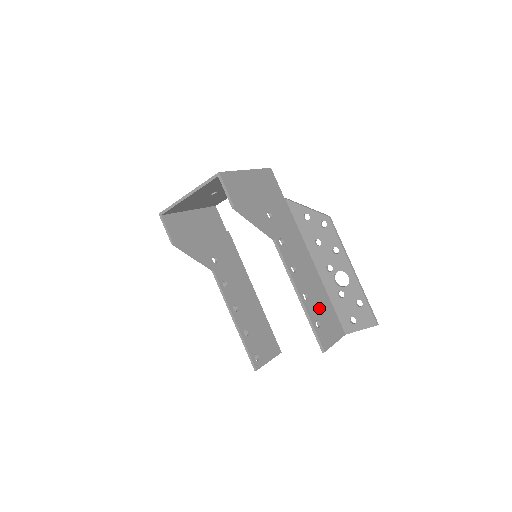
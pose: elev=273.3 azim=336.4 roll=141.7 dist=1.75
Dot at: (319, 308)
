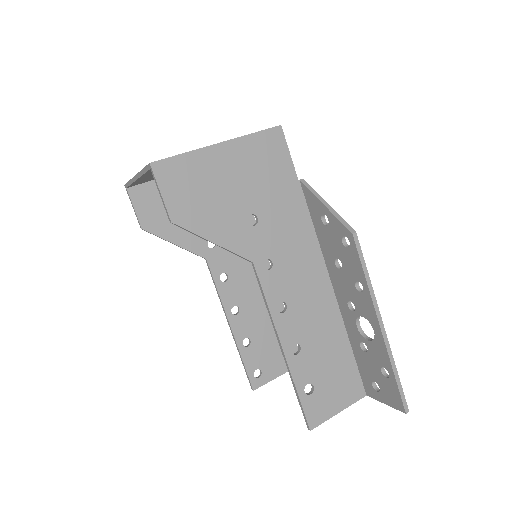
Dot at: (321, 363)
